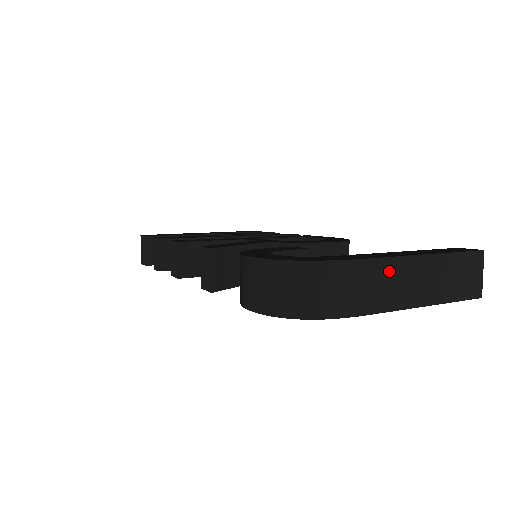
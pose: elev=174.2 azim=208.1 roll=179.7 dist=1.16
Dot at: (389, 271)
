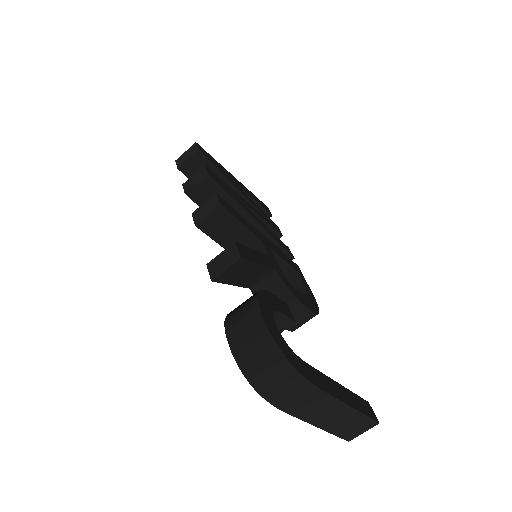
Dot at: (324, 402)
